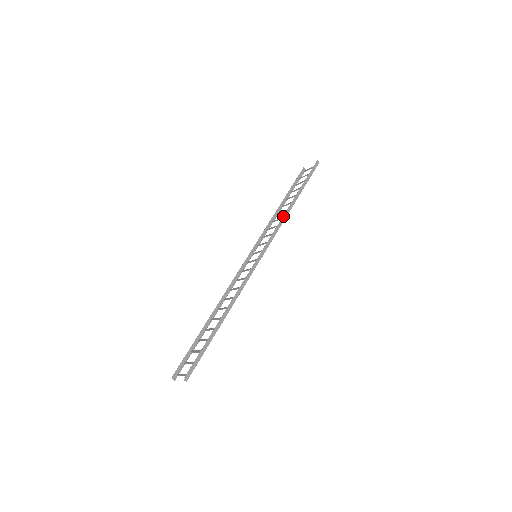
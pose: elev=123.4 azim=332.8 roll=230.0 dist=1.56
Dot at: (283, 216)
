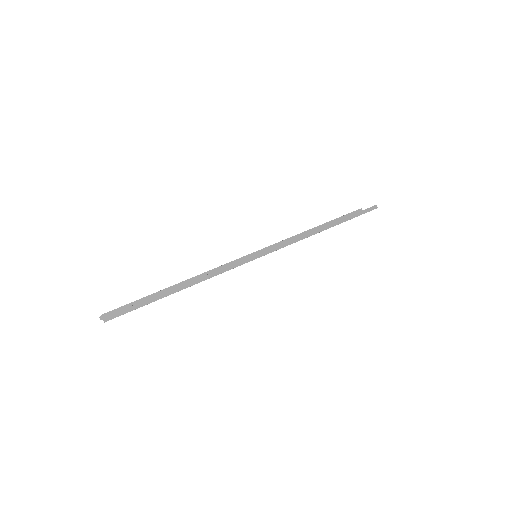
Dot at: (306, 234)
